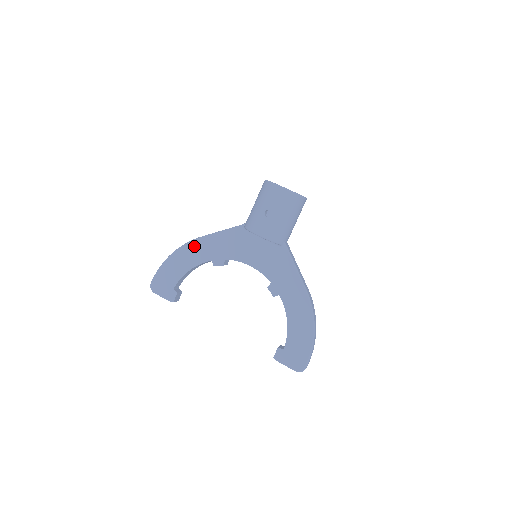
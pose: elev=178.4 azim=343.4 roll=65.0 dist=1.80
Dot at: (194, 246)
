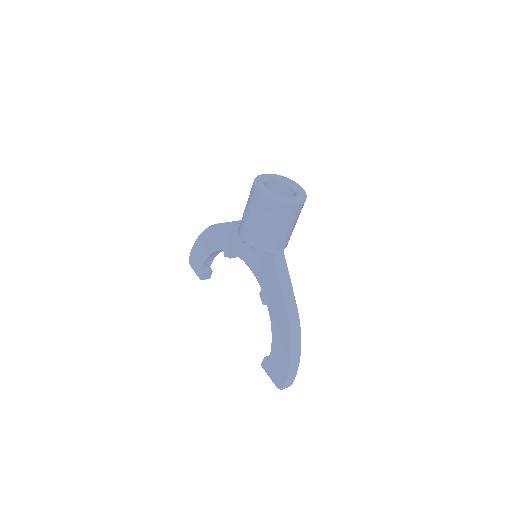
Dot at: (212, 232)
